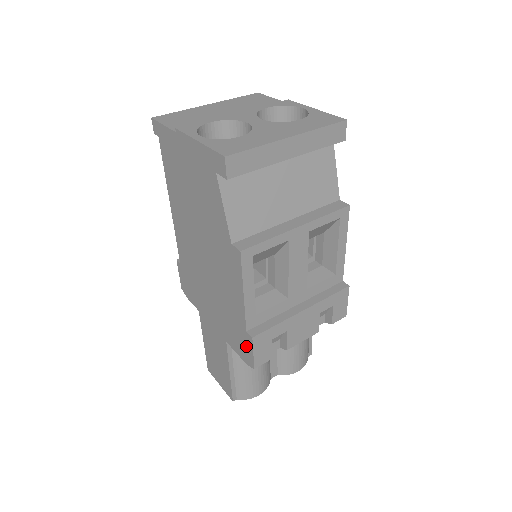
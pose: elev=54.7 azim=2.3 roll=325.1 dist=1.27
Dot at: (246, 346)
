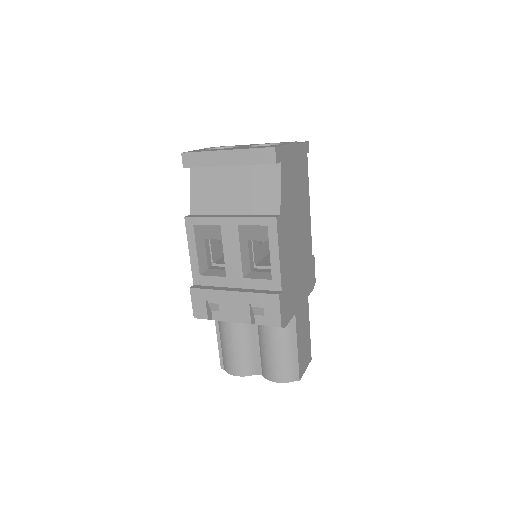
Dot at: occluded
